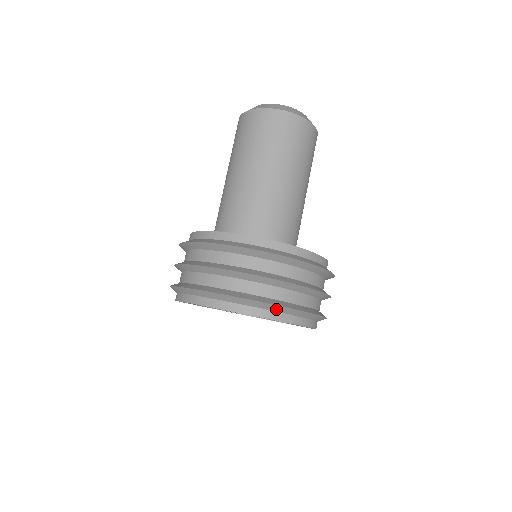
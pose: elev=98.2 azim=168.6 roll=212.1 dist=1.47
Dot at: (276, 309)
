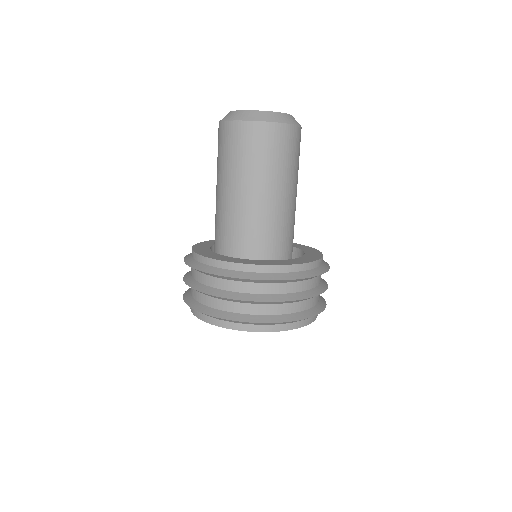
Dot at: (299, 320)
